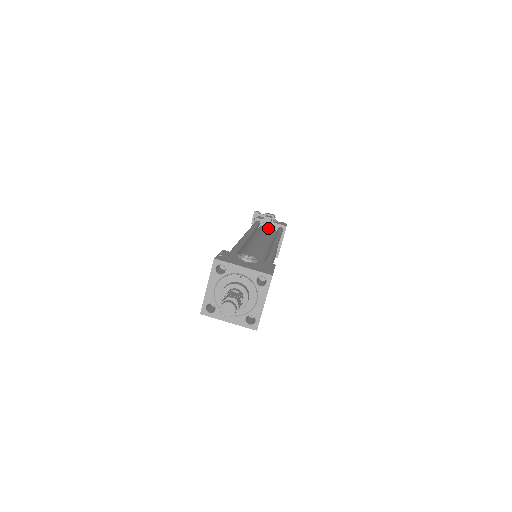
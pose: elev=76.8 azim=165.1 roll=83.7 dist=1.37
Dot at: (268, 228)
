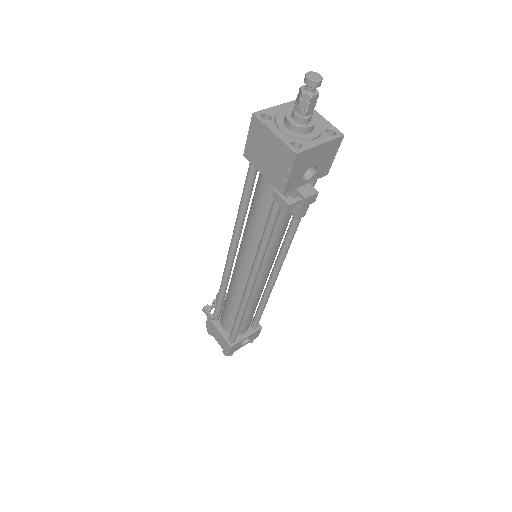
Dot at: occluded
